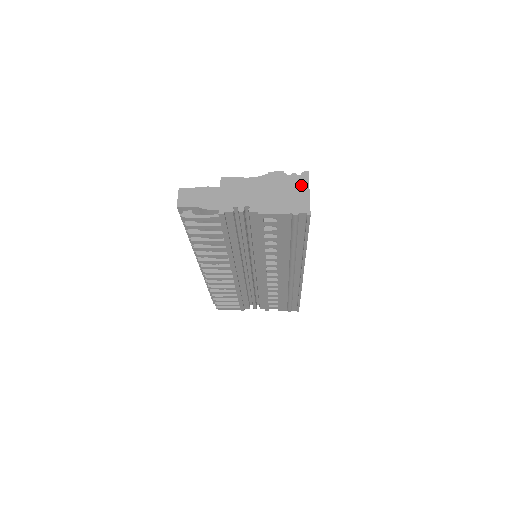
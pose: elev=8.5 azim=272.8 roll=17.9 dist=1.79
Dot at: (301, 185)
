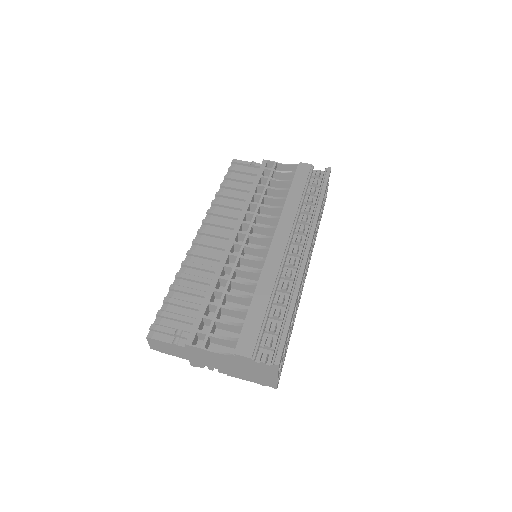
Dot at: (269, 372)
